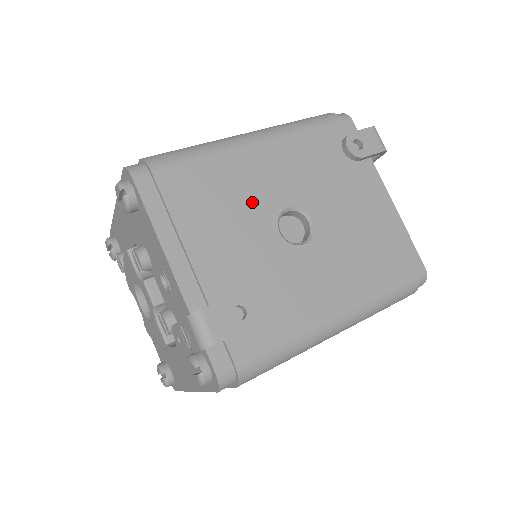
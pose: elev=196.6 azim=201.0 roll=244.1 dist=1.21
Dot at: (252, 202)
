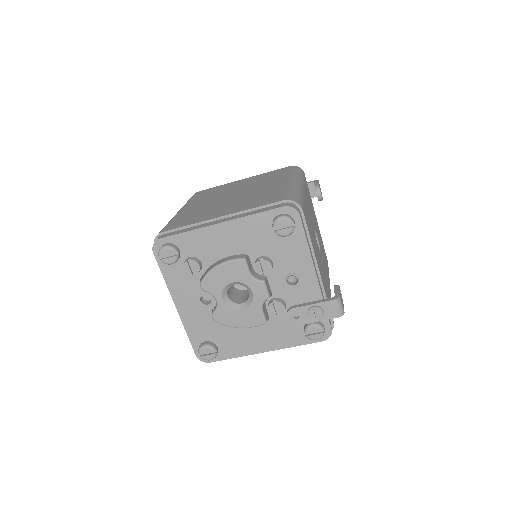
Dot at: occluded
